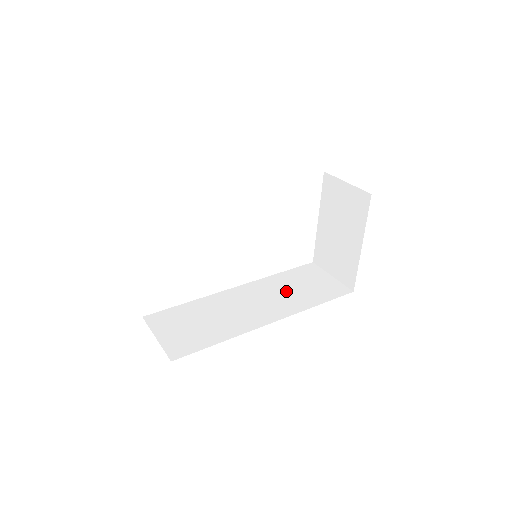
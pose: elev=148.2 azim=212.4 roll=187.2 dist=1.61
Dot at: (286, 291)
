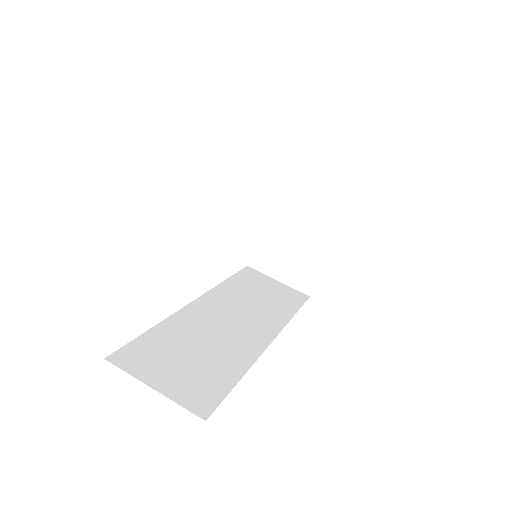
Dot at: (252, 301)
